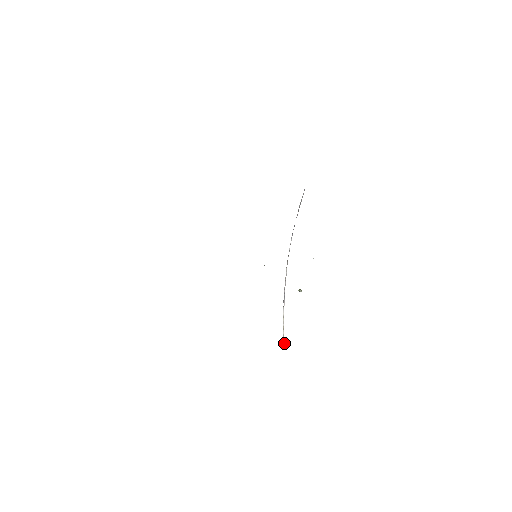
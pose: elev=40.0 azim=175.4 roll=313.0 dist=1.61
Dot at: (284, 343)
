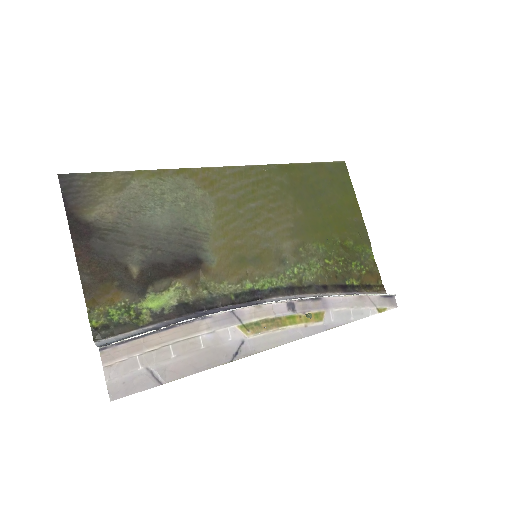
Dot at: (390, 294)
